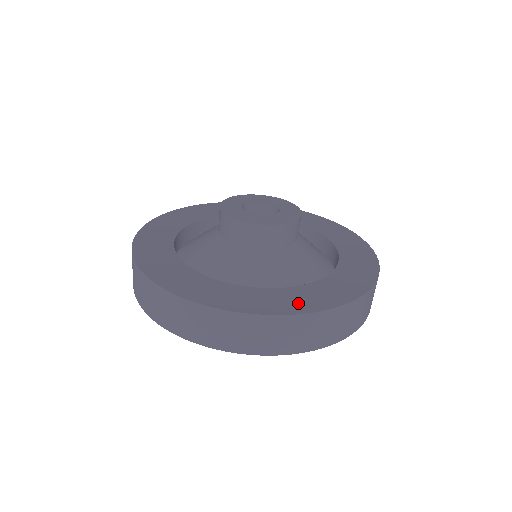
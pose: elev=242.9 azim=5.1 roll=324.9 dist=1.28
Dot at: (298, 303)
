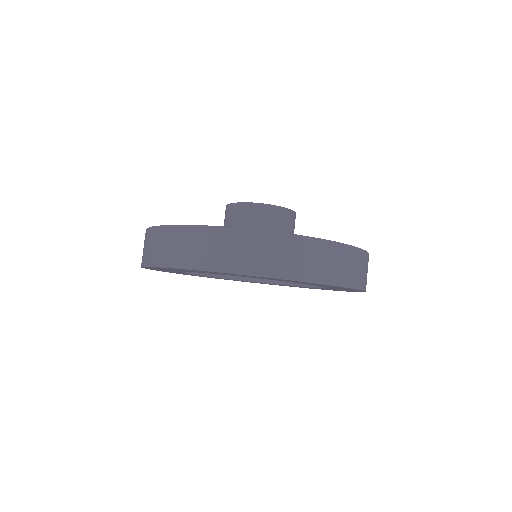
Dot at: occluded
